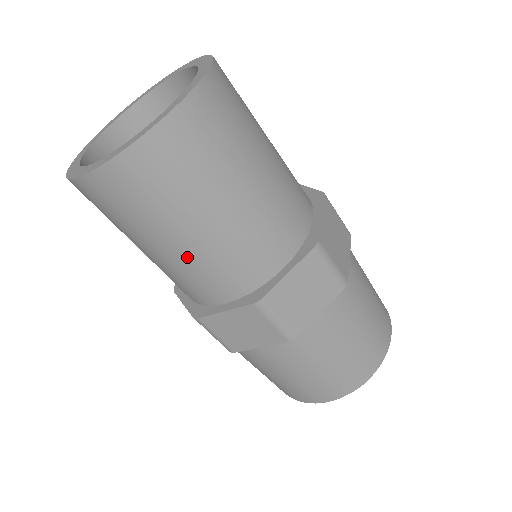
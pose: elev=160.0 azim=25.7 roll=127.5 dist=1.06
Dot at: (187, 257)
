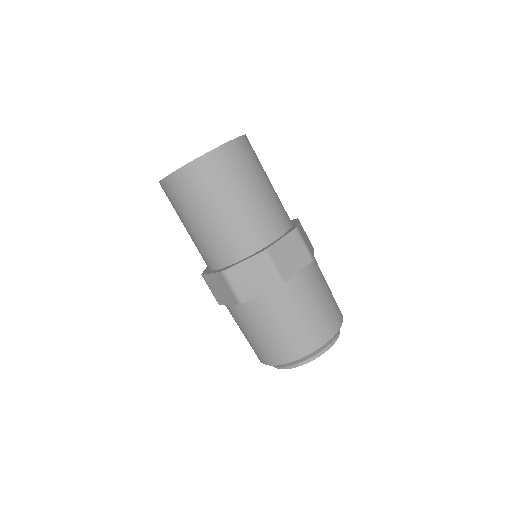
Dot at: (226, 222)
